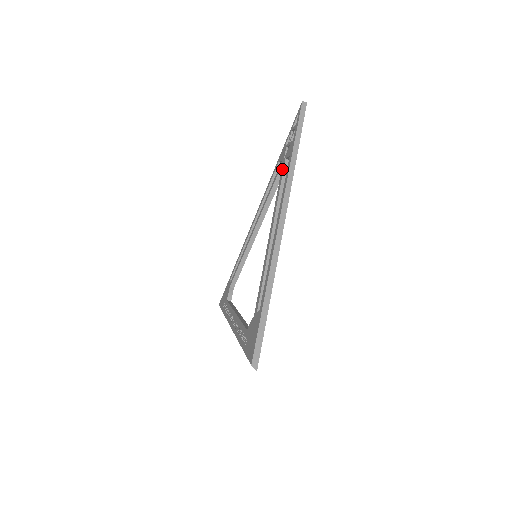
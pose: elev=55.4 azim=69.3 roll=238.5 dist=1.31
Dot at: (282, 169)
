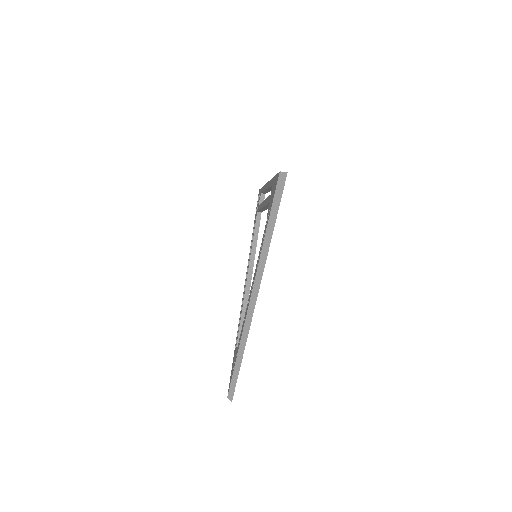
Dot at: (258, 208)
